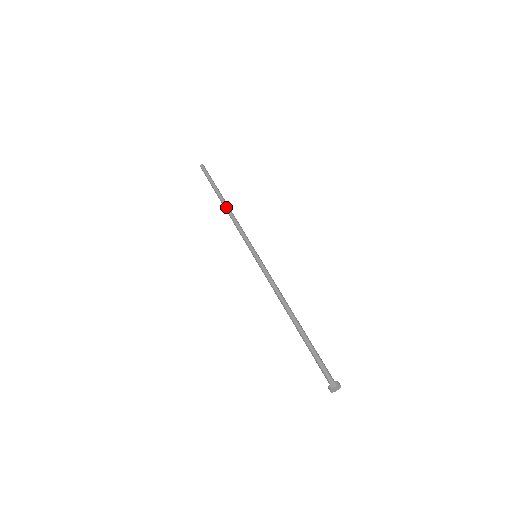
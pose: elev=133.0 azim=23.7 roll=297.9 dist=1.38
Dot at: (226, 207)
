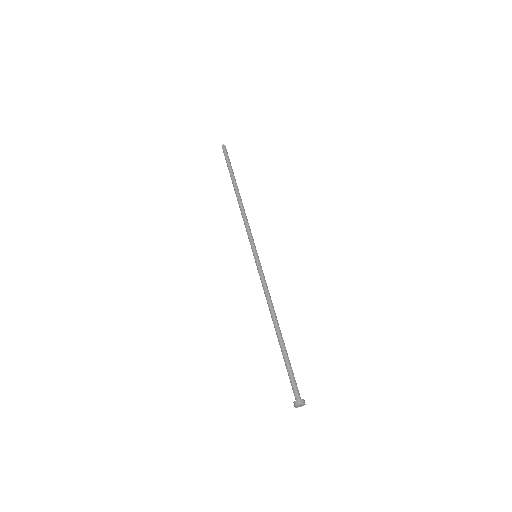
Dot at: (238, 197)
